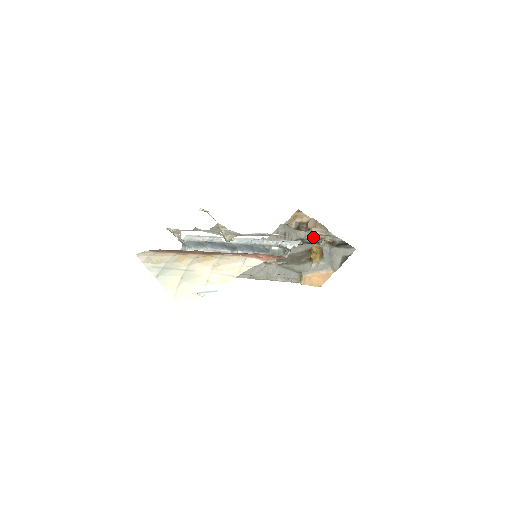
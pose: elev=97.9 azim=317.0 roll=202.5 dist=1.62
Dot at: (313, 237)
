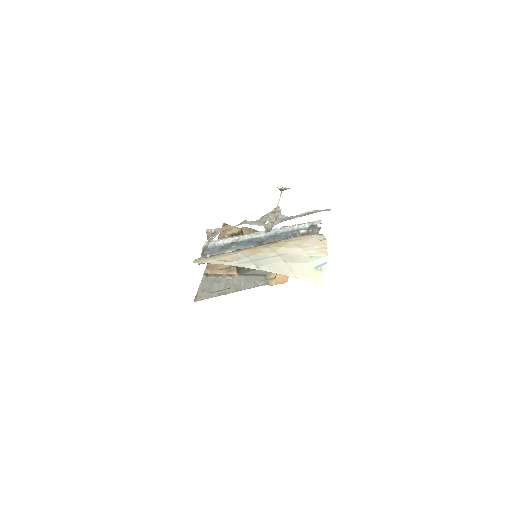
Dot at: occluded
